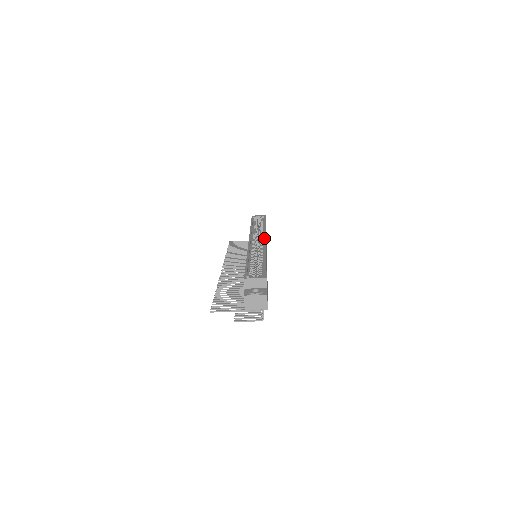
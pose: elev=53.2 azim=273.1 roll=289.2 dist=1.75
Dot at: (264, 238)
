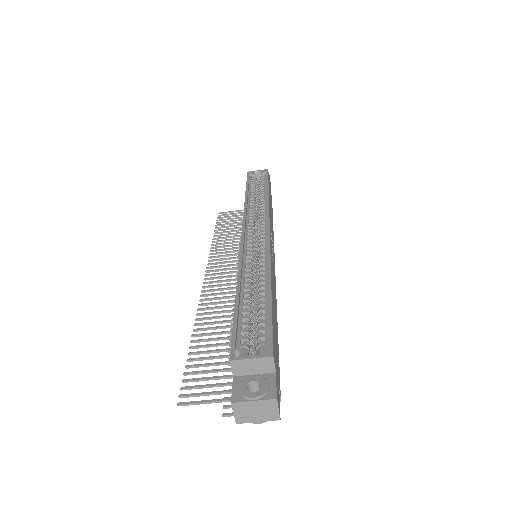
Dot at: occluded
